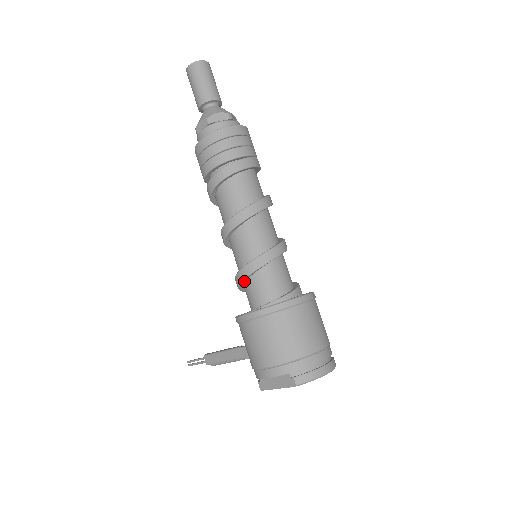
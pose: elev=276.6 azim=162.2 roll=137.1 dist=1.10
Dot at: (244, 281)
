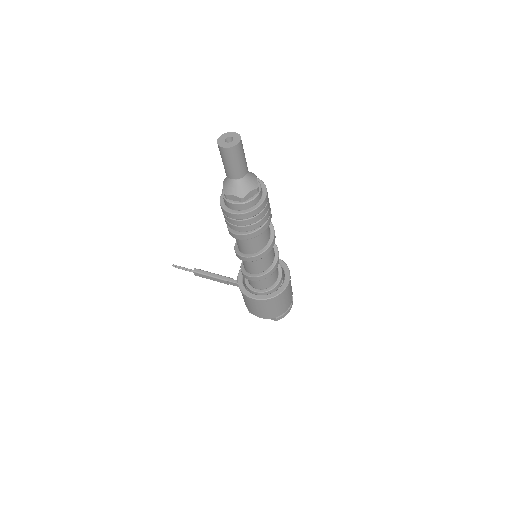
Dot at: occluded
